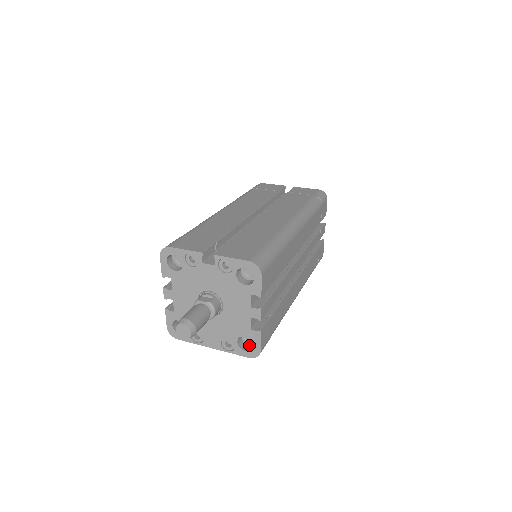
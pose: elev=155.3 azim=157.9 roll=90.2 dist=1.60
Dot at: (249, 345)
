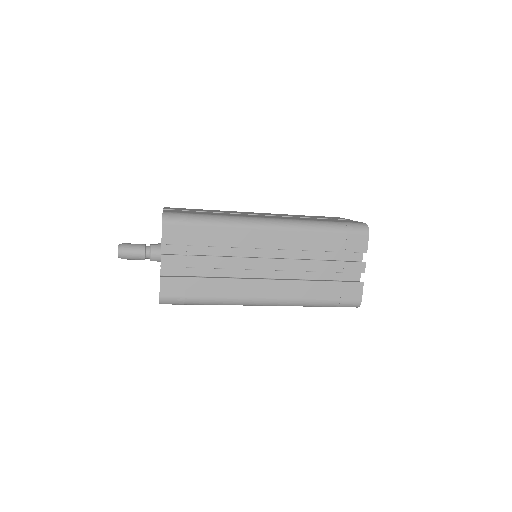
Dot at: occluded
